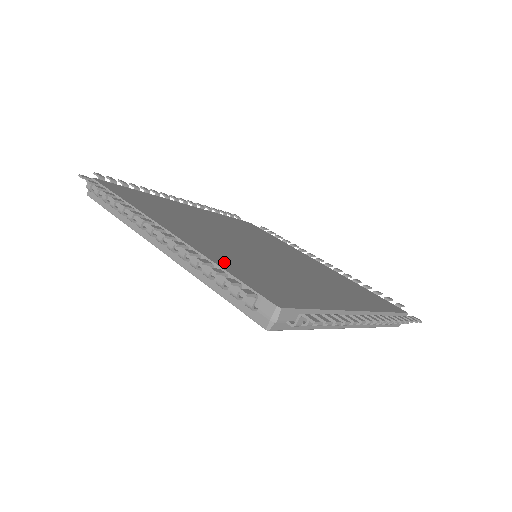
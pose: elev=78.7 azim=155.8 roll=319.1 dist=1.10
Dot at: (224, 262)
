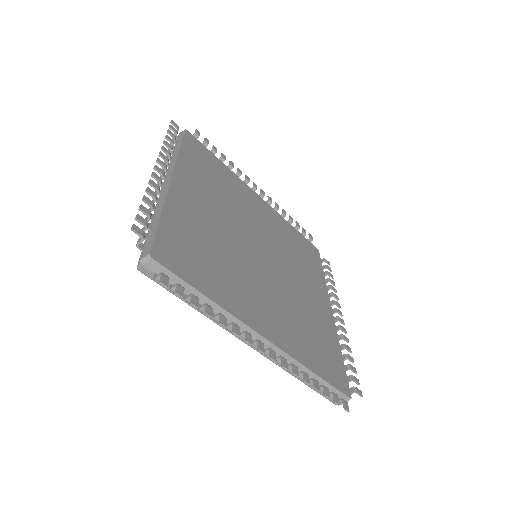
Dot at: (306, 356)
